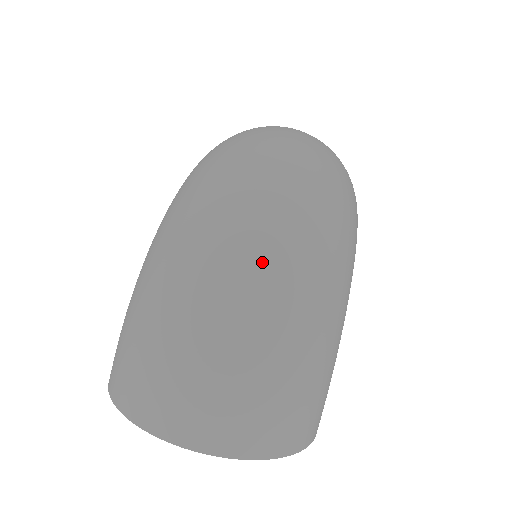
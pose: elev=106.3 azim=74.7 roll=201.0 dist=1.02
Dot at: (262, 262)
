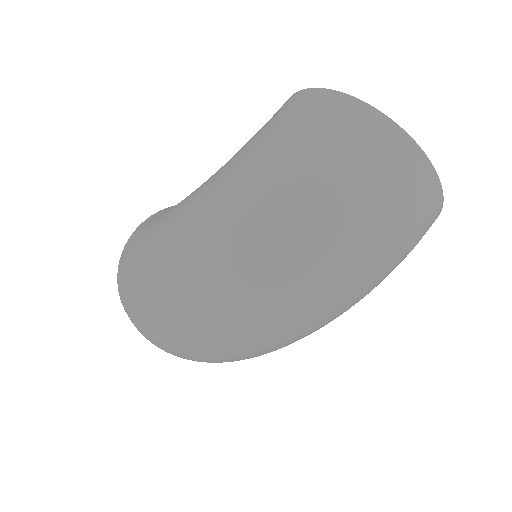
Dot at: (195, 353)
